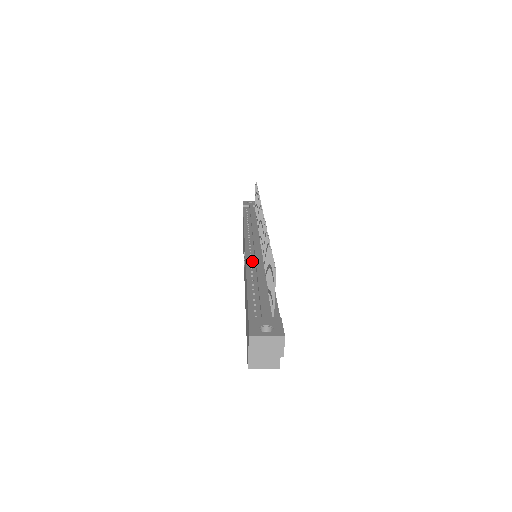
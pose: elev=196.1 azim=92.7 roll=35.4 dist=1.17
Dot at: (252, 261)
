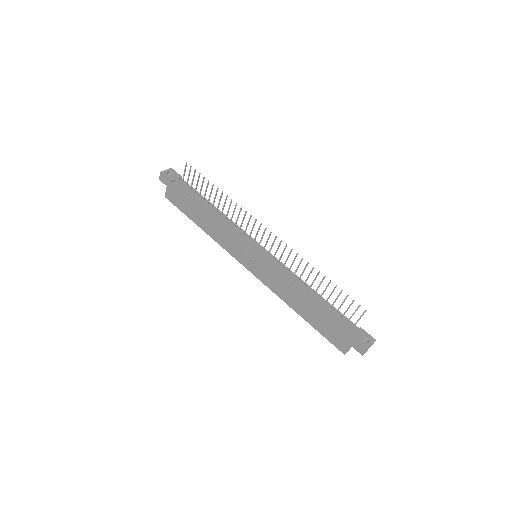
Dot at: (284, 275)
